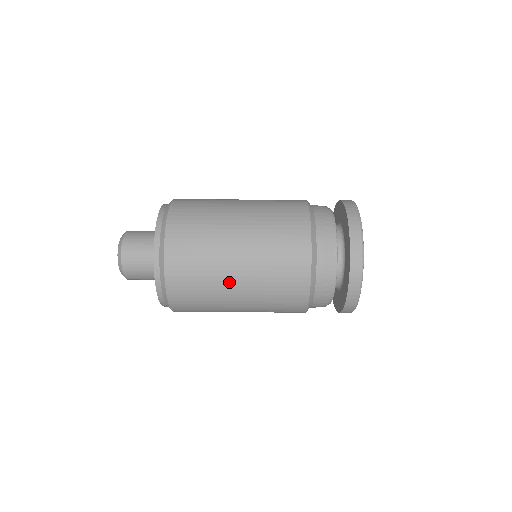
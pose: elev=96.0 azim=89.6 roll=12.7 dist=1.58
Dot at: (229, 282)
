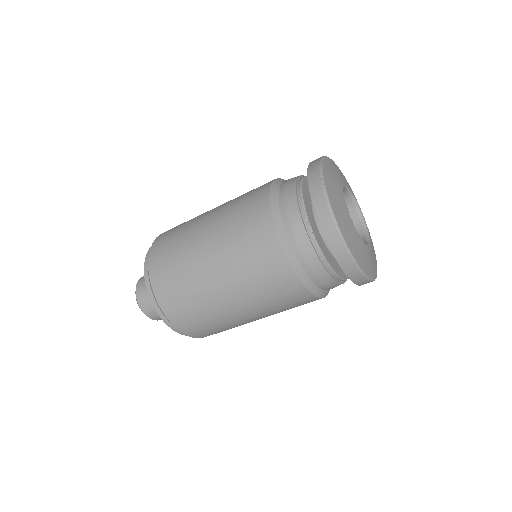
Dot at: (217, 297)
